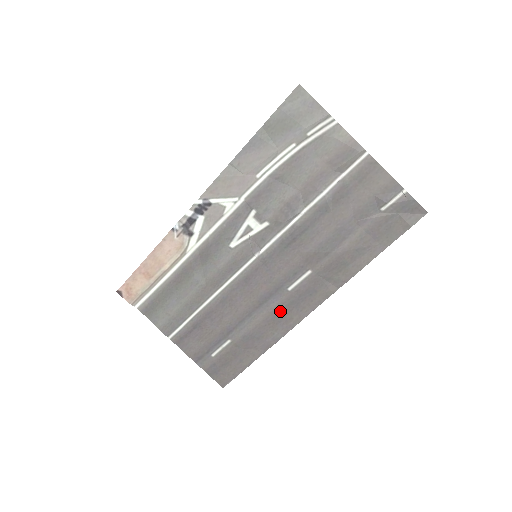
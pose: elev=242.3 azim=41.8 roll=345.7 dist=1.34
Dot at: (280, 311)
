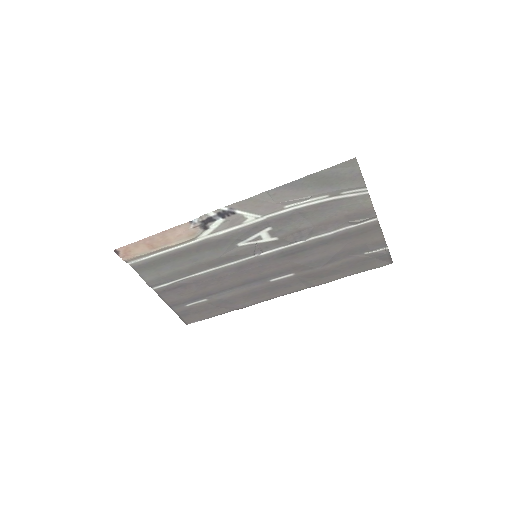
Dot at: (257, 291)
